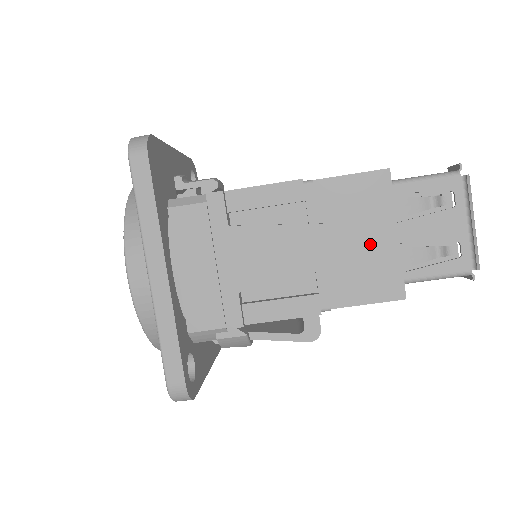
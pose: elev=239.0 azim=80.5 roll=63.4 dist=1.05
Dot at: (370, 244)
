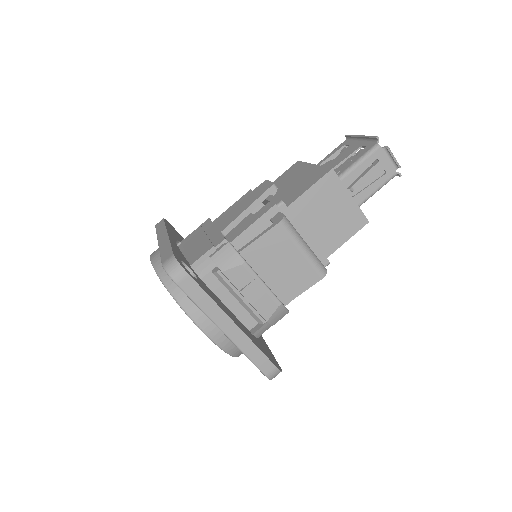
Dot at: (300, 177)
